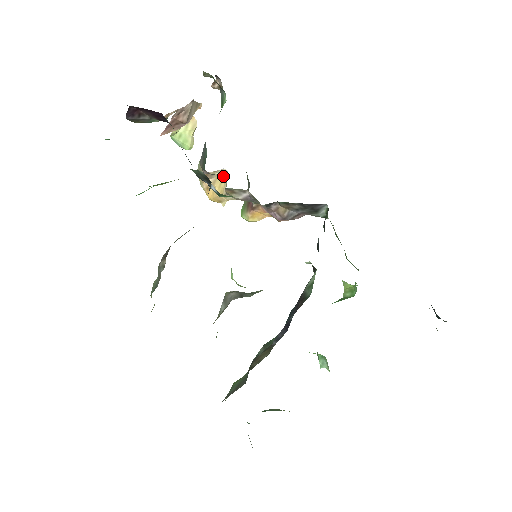
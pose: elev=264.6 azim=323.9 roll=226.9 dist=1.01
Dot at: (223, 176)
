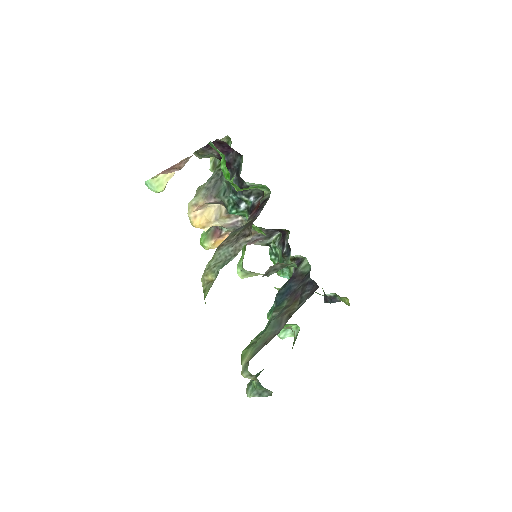
Dot at: (212, 208)
